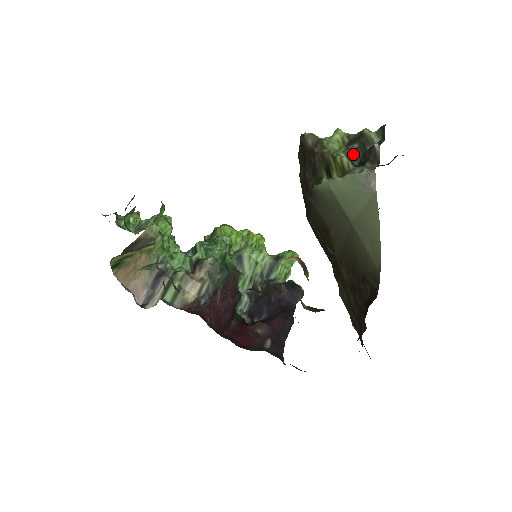
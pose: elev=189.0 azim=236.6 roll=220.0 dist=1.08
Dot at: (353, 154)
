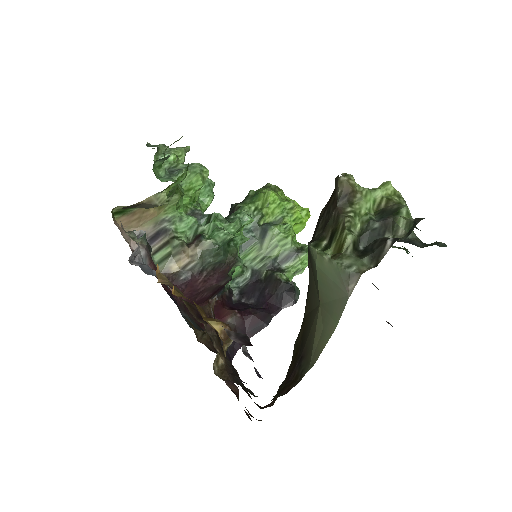
Dot at: (366, 234)
